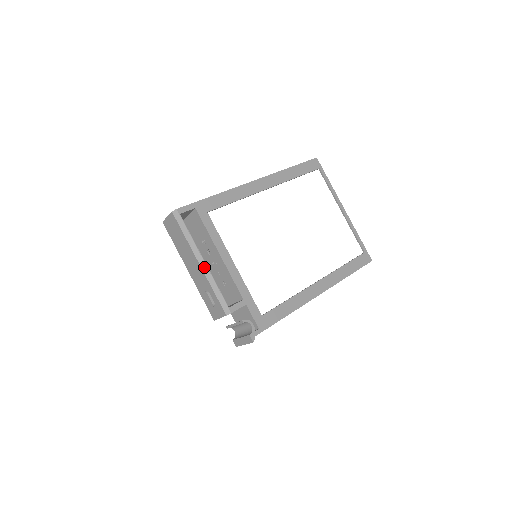
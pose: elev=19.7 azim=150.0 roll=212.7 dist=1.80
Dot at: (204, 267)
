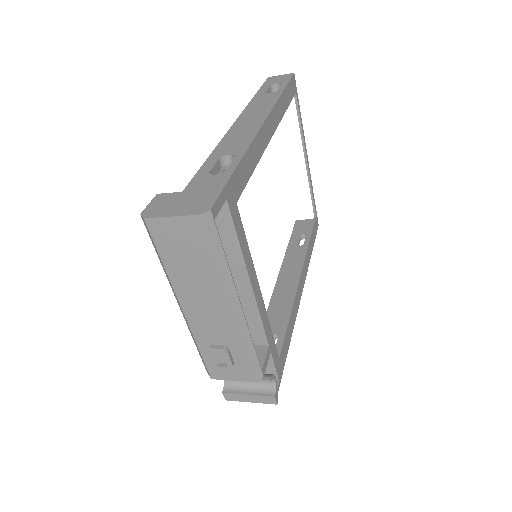
Dot at: (239, 315)
